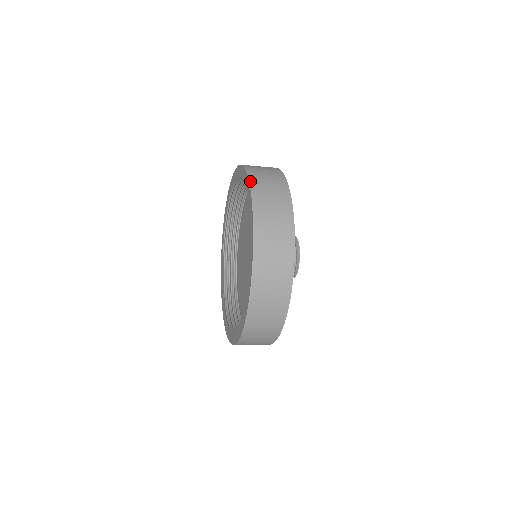
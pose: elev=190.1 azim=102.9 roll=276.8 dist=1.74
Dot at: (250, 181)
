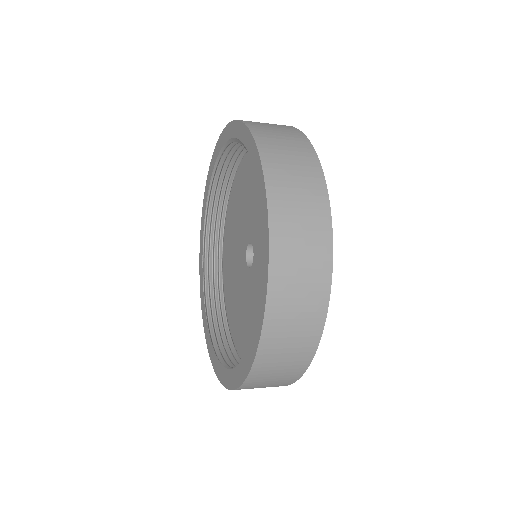
Dot at: (243, 121)
